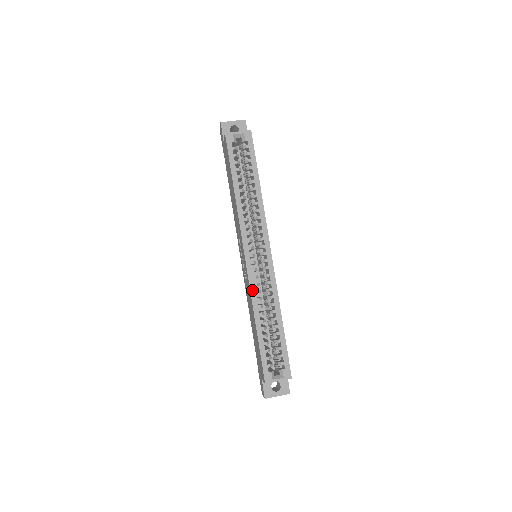
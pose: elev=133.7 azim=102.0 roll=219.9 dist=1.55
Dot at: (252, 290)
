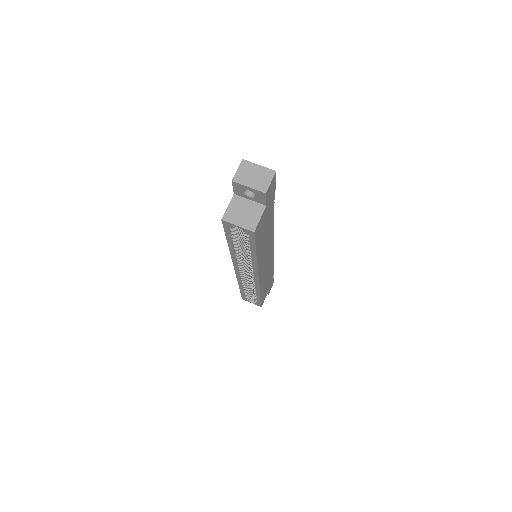
Dot at: (239, 280)
